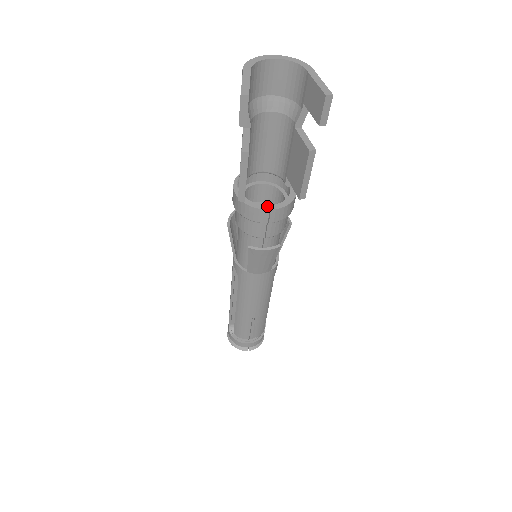
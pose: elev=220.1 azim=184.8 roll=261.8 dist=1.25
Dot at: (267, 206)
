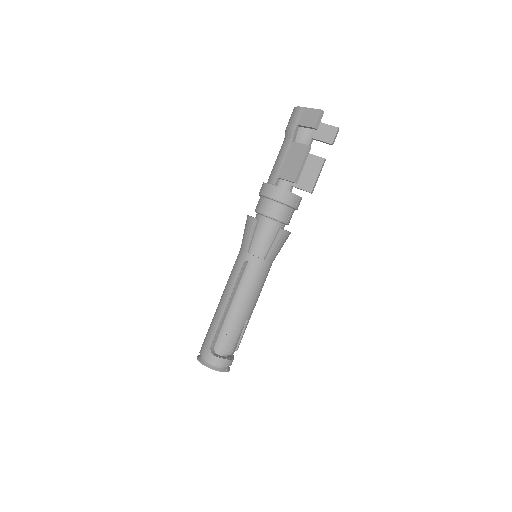
Dot at: (297, 195)
